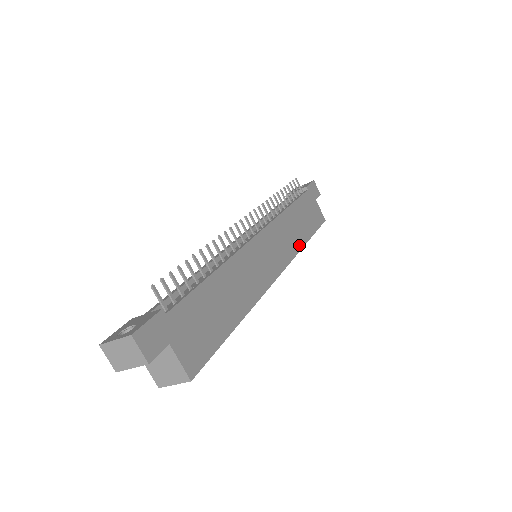
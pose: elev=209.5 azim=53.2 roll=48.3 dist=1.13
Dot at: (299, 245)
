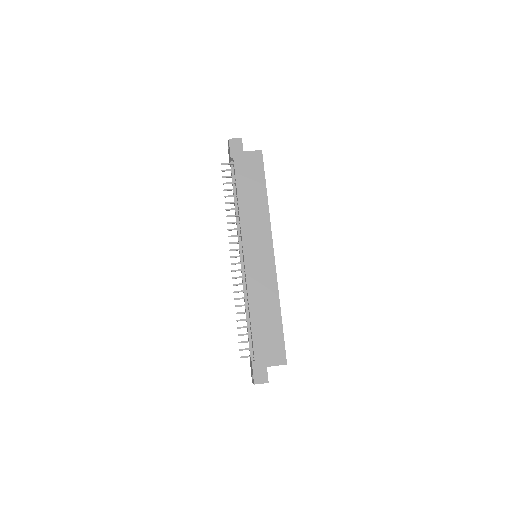
Dot at: (265, 211)
